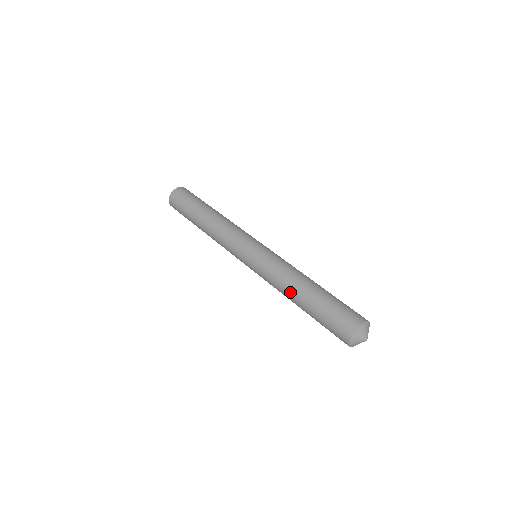
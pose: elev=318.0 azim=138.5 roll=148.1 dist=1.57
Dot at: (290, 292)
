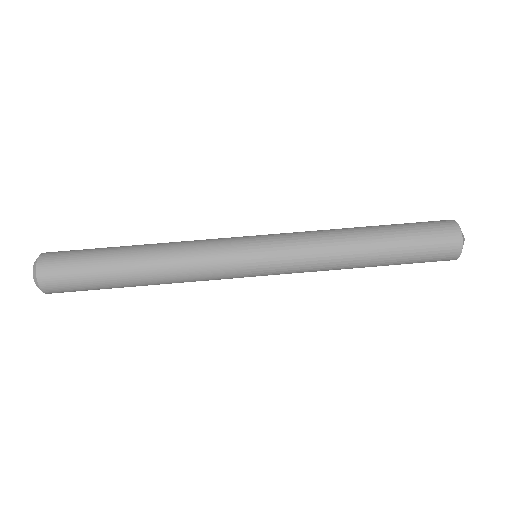
Dot at: occluded
